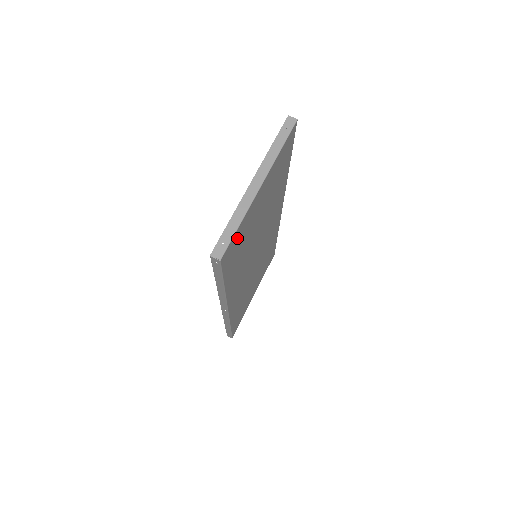
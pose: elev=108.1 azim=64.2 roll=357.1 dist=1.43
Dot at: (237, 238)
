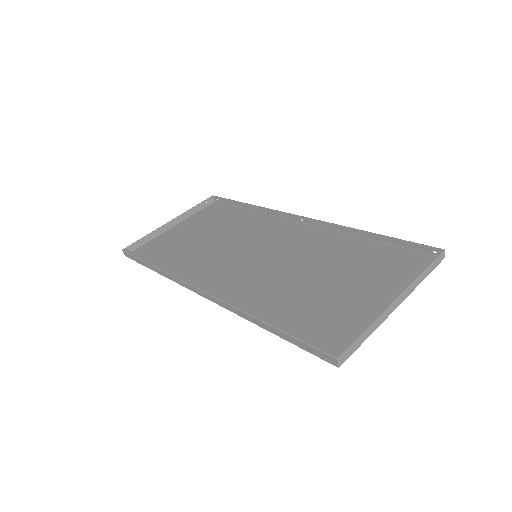
Dot at: (345, 334)
